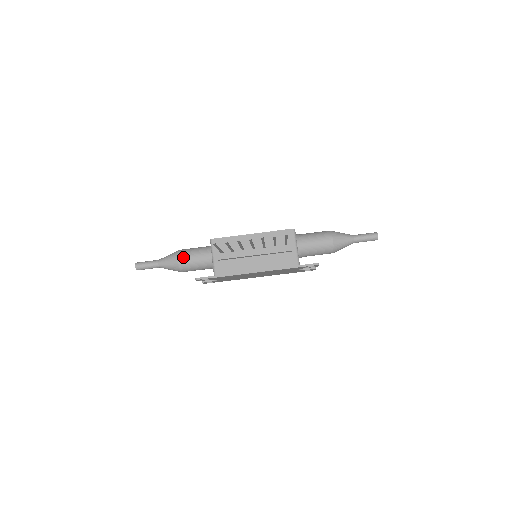
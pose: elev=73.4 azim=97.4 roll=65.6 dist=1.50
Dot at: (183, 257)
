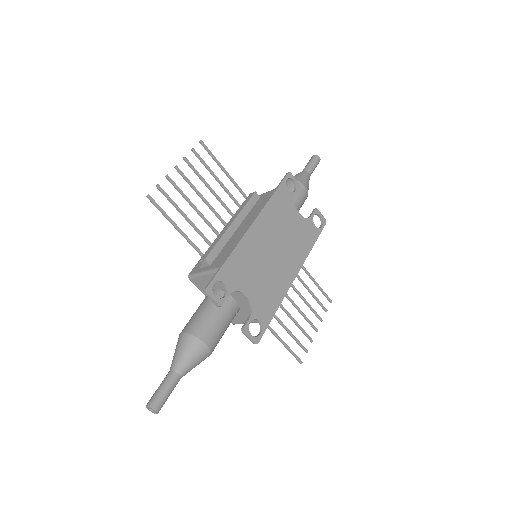
Dot at: (186, 326)
